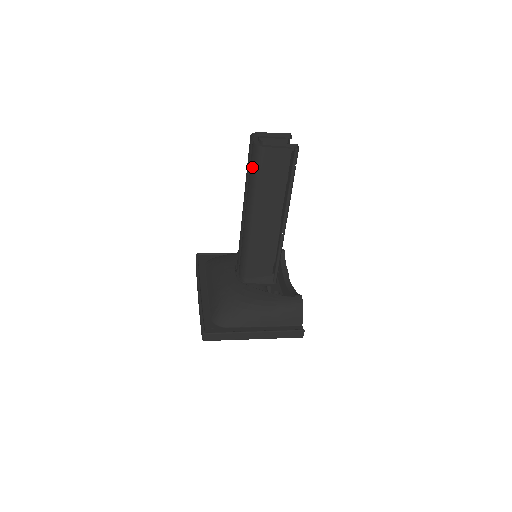
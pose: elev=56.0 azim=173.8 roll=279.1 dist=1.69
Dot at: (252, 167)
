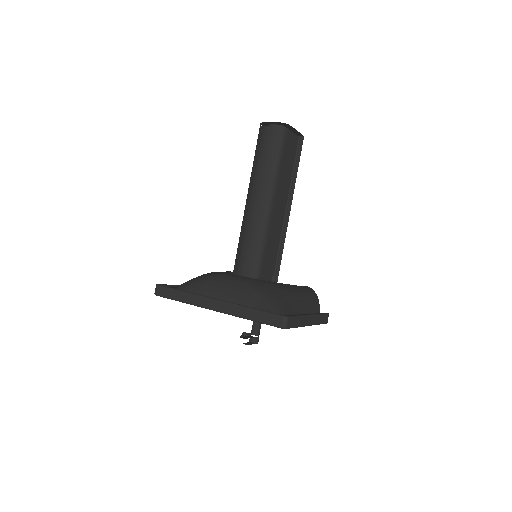
Dot at: (273, 149)
